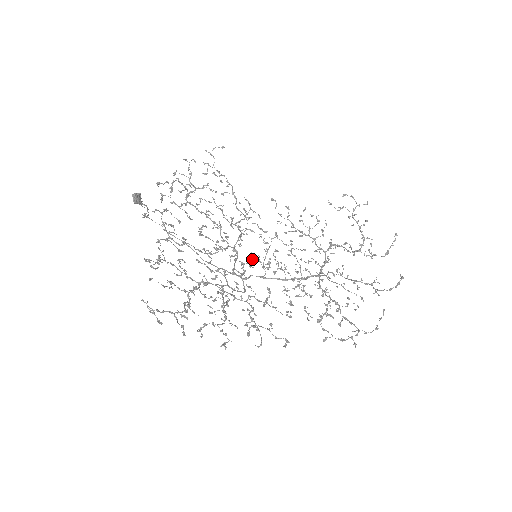
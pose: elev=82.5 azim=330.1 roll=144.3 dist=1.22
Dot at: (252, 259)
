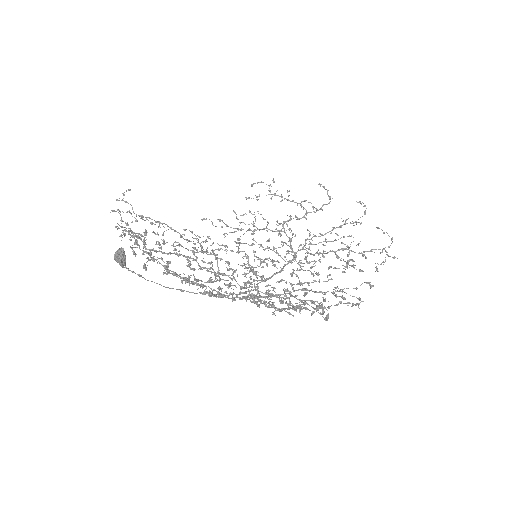
Dot at: (248, 267)
